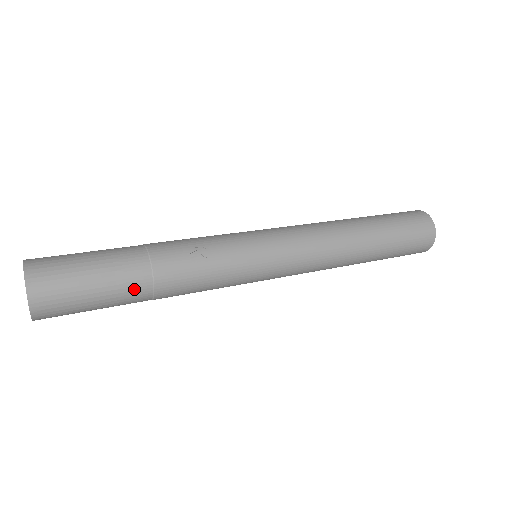
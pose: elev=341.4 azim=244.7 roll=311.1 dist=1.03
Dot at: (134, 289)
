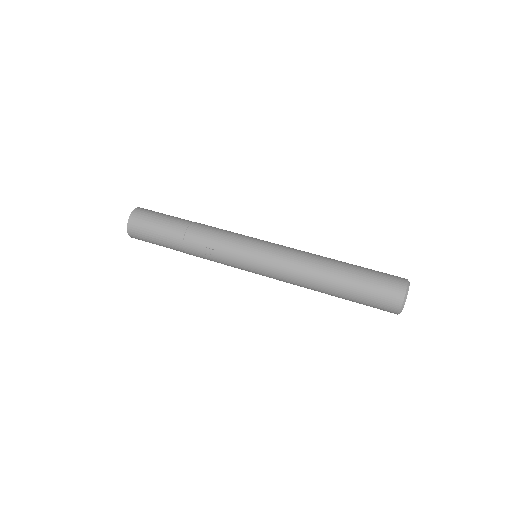
Dot at: occluded
